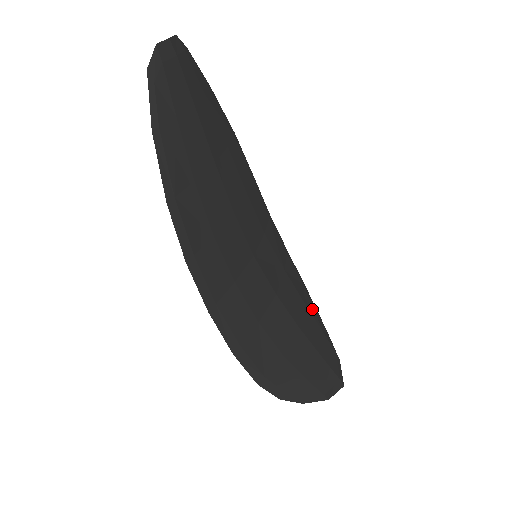
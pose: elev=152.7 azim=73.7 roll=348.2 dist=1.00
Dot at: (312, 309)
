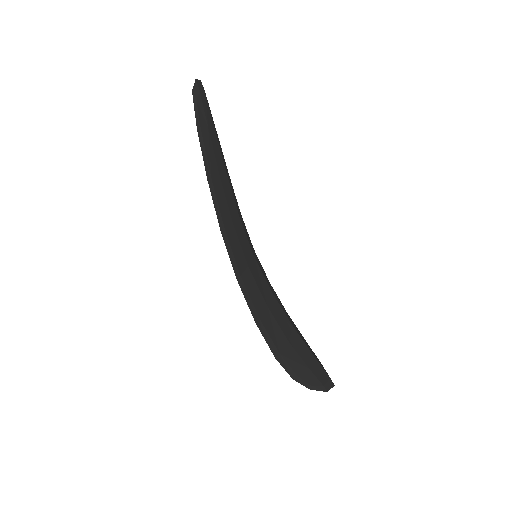
Dot at: occluded
